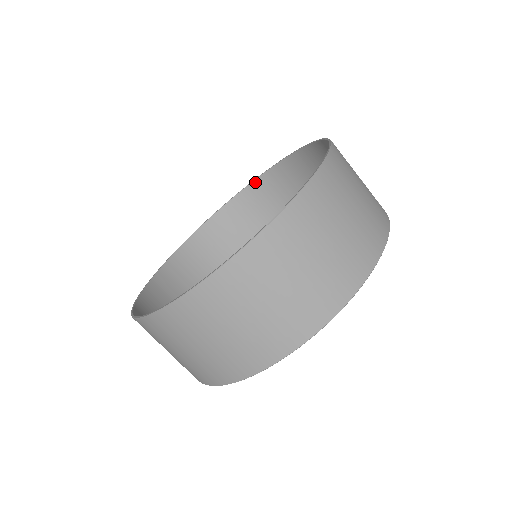
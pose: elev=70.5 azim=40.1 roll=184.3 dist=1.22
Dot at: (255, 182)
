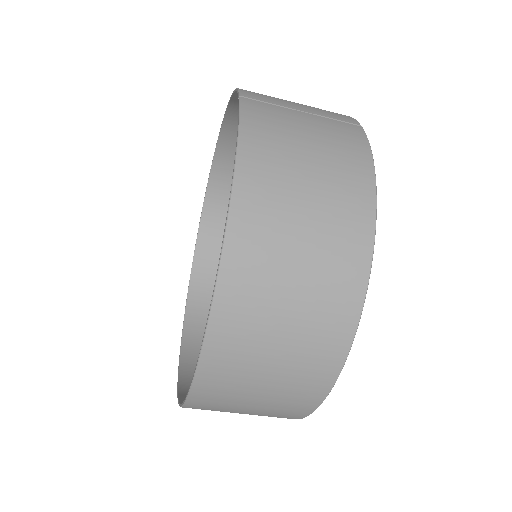
Dot at: (215, 159)
